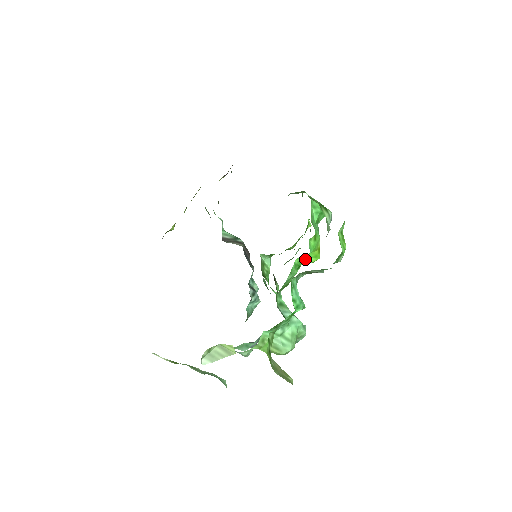
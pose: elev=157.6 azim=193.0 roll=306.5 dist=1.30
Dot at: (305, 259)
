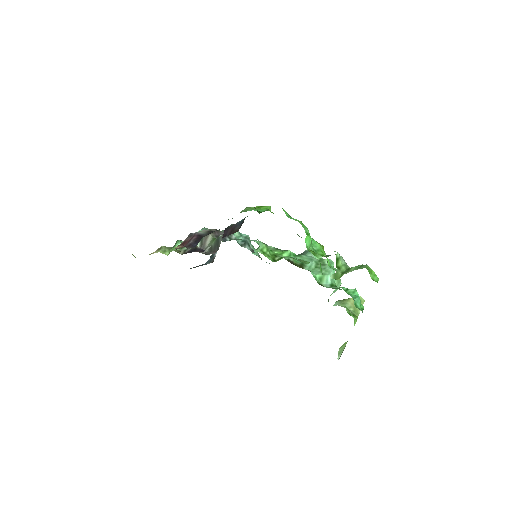
Dot at: occluded
